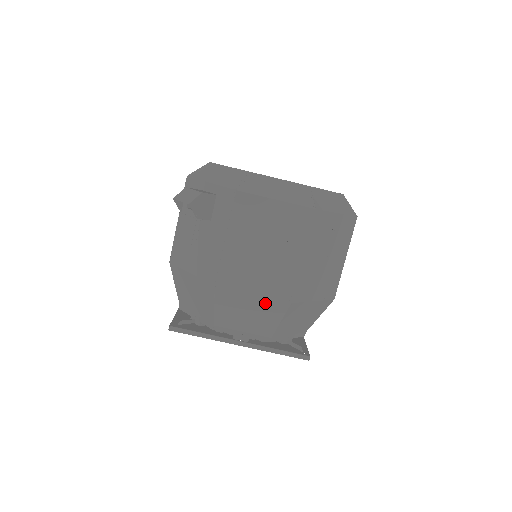
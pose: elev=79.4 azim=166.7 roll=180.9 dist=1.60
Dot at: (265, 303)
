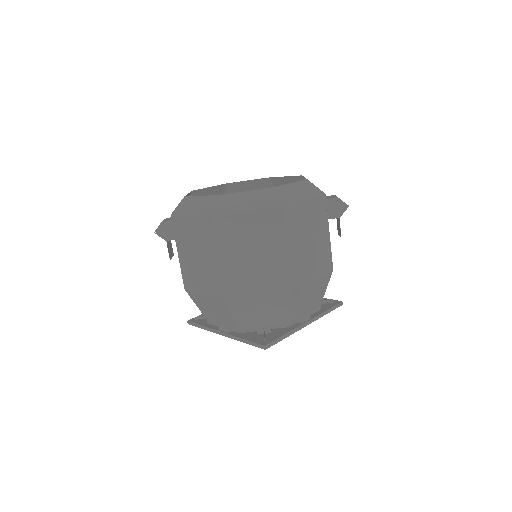
Dot at: (213, 300)
